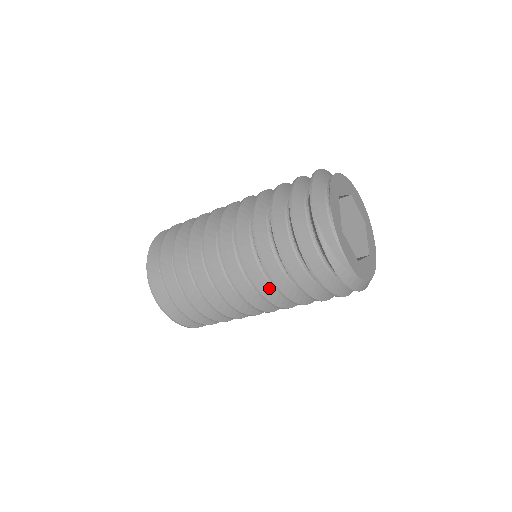
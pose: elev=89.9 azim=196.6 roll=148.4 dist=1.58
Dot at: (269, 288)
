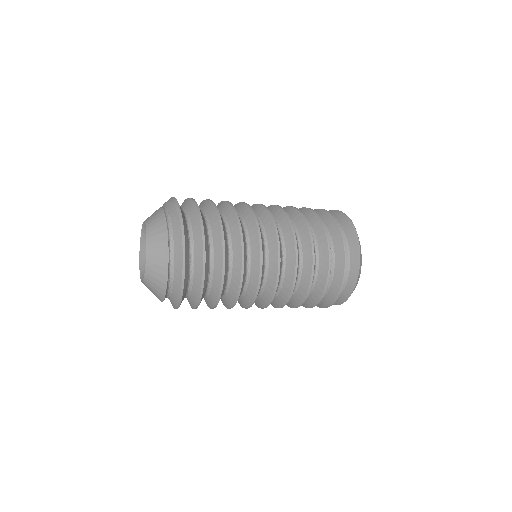
Dot at: (298, 260)
